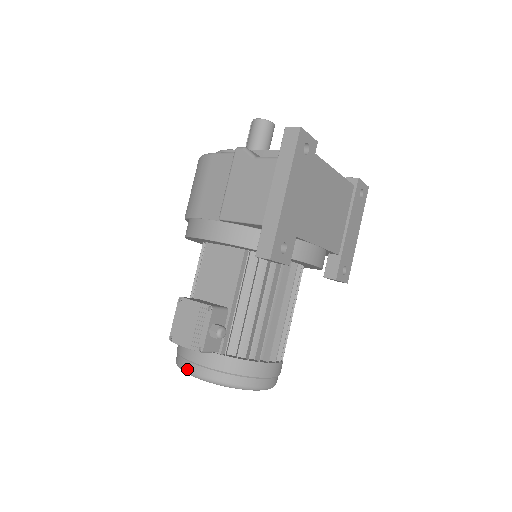
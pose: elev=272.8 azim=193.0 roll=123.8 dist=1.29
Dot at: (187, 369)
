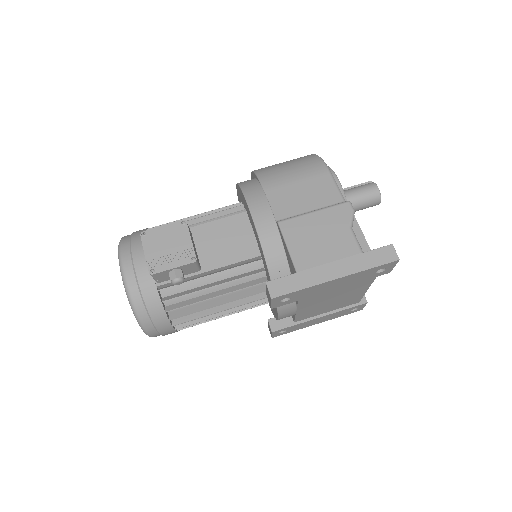
Dot at: (124, 261)
